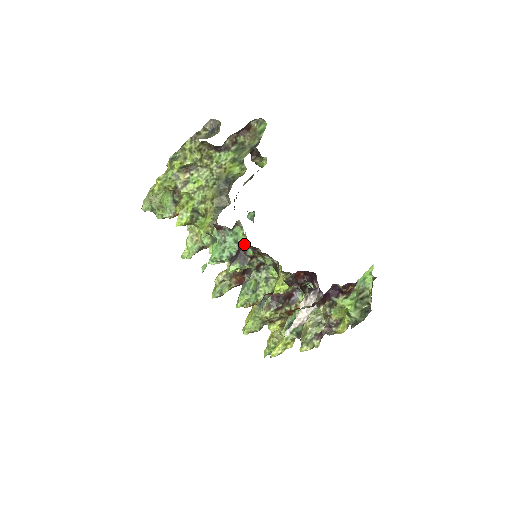
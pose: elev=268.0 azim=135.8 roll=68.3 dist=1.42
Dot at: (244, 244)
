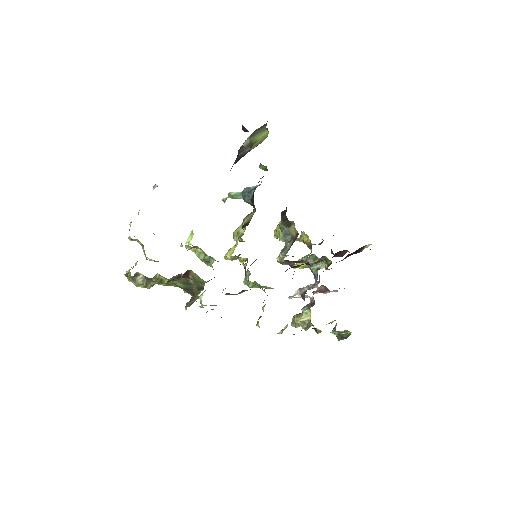
Dot at: occluded
